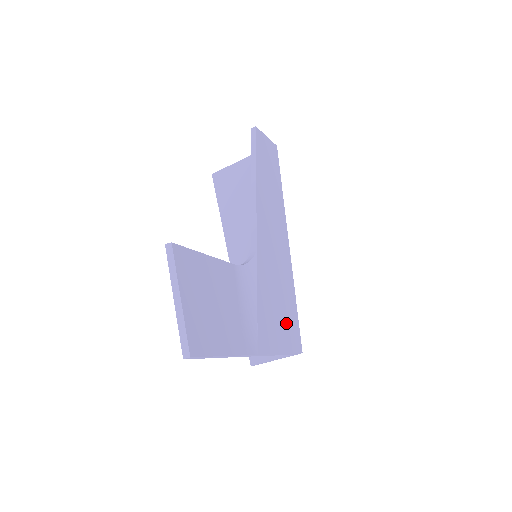
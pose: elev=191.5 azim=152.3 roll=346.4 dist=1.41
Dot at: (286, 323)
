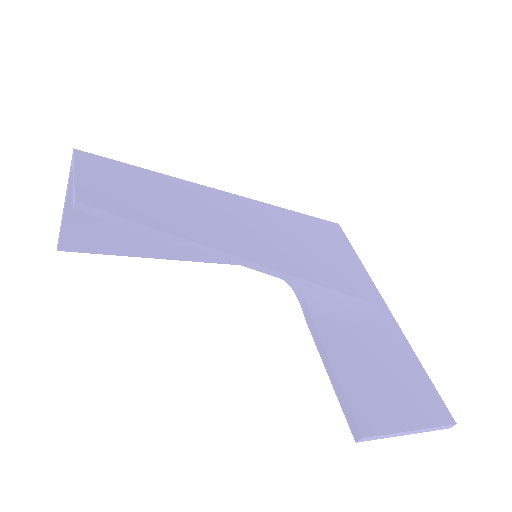
Dot at: (329, 243)
